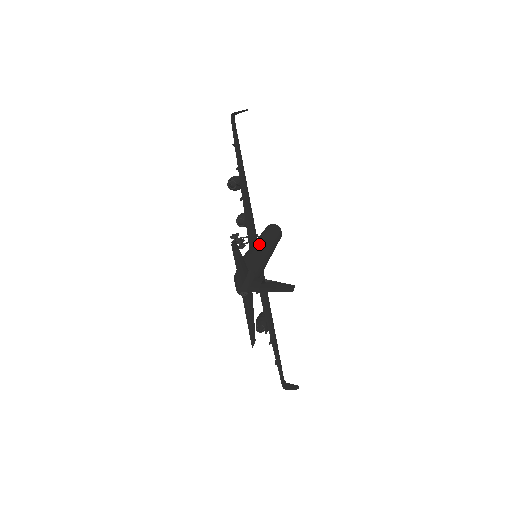
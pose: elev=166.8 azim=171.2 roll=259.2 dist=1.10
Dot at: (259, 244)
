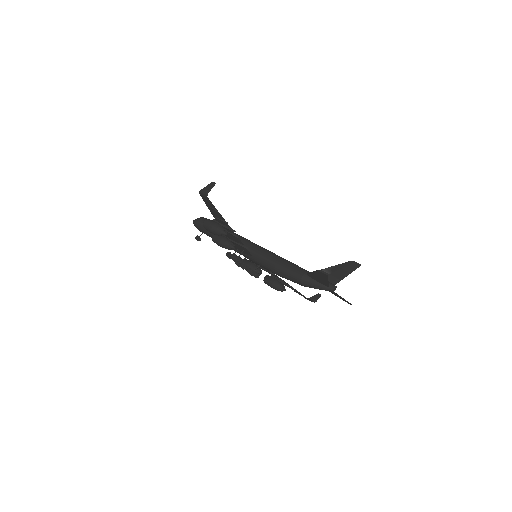
Dot at: (255, 248)
